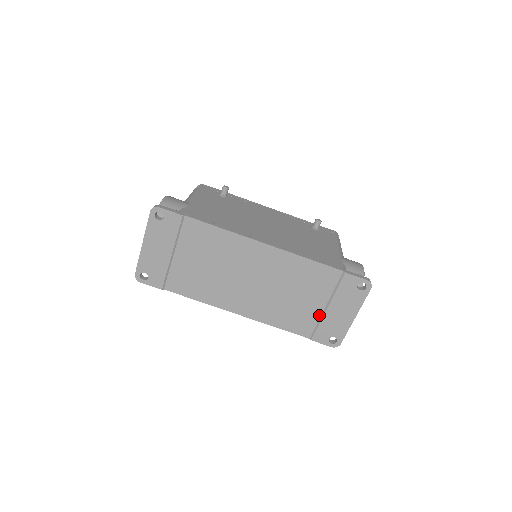
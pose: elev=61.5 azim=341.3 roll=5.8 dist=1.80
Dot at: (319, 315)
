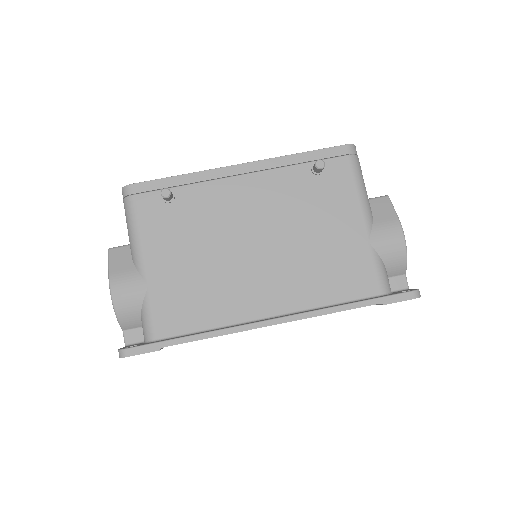
Dot at: occluded
